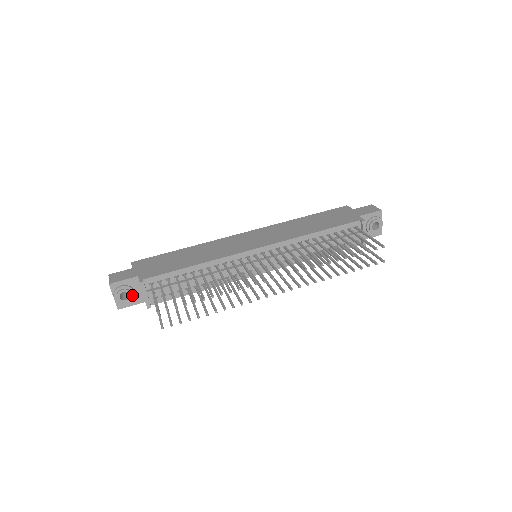
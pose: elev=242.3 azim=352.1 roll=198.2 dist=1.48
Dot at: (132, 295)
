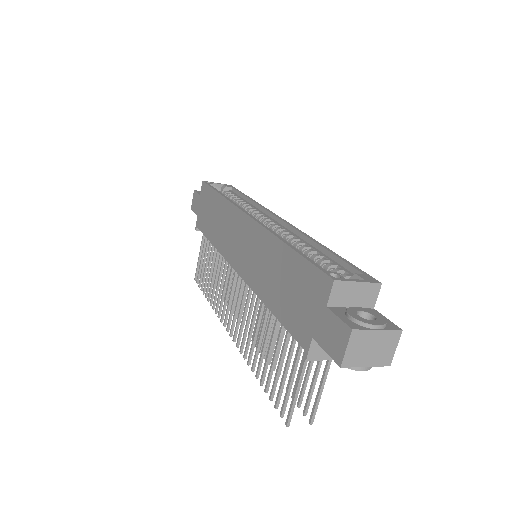
Dot at: occluded
